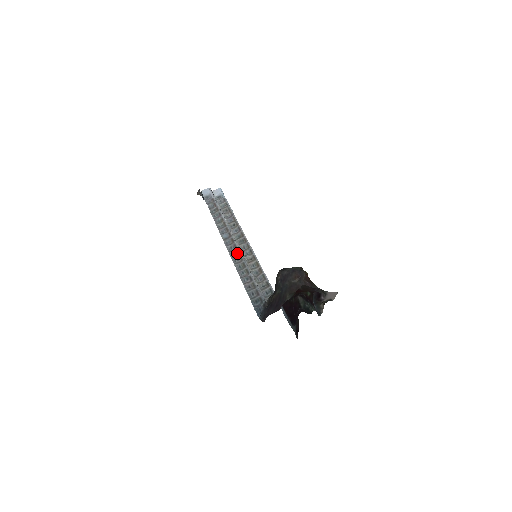
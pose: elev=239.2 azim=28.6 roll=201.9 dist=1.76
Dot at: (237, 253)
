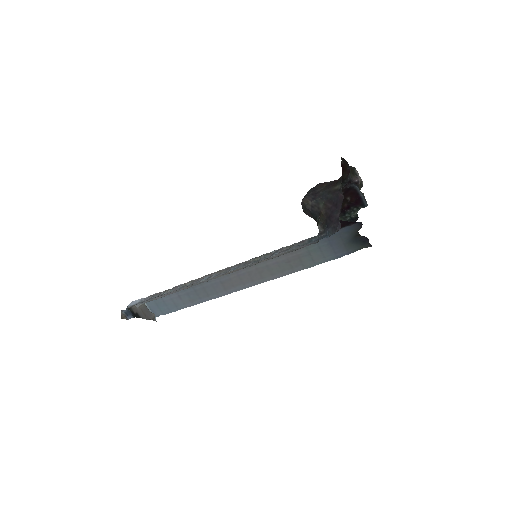
Dot at: (237, 265)
